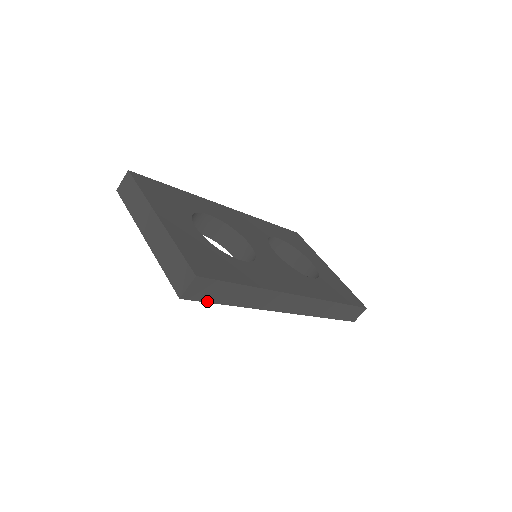
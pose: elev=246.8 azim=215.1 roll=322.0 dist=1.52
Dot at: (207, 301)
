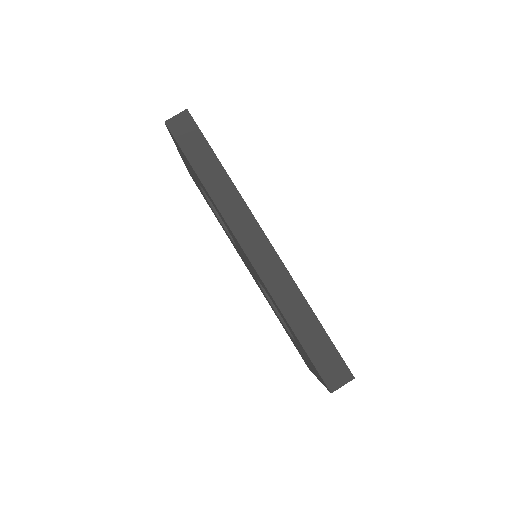
Dot at: (181, 147)
